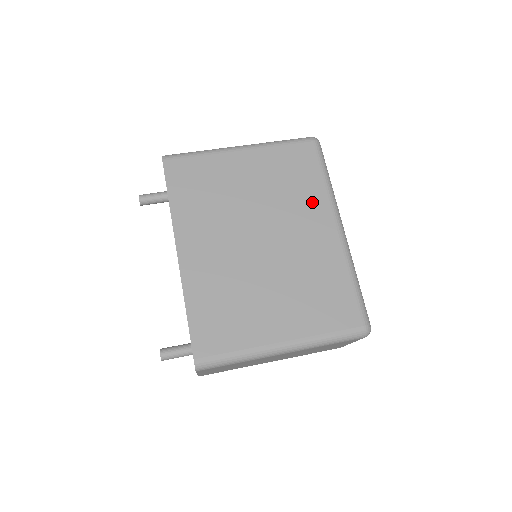
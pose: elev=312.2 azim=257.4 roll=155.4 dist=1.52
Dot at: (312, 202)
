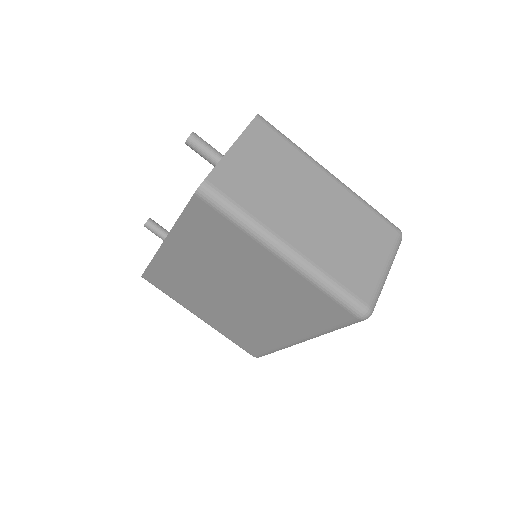
Dot at: (296, 323)
